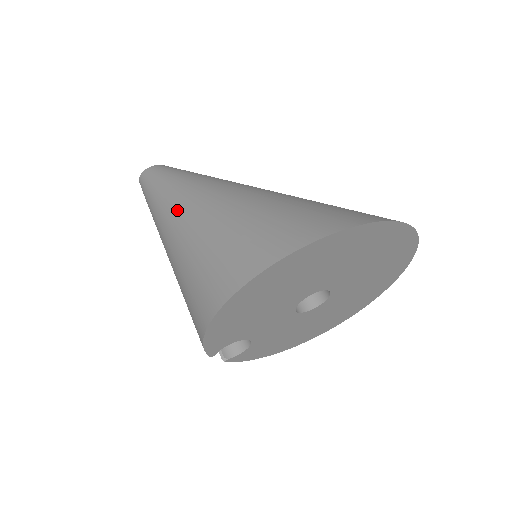
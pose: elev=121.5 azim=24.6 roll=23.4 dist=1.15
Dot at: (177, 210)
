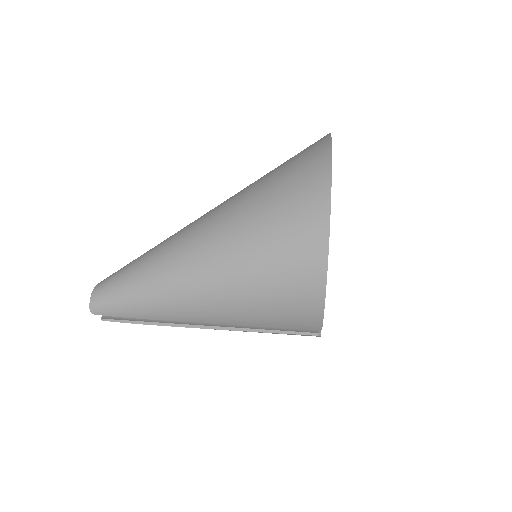
Dot at: (187, 265)
